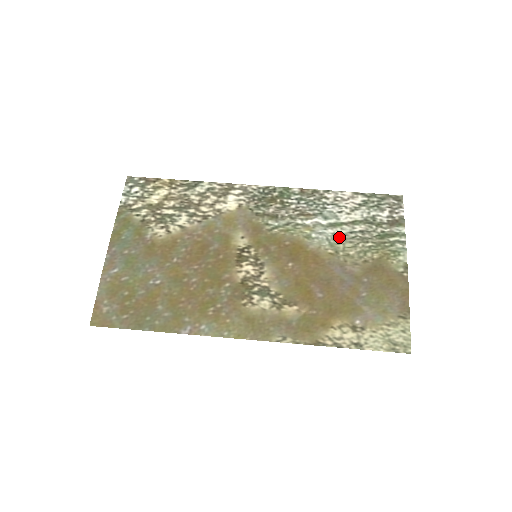
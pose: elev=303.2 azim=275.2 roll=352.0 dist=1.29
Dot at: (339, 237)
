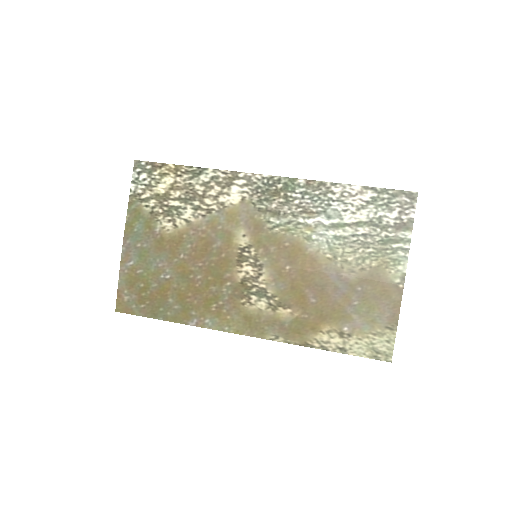
Dot at: (340, 240)
